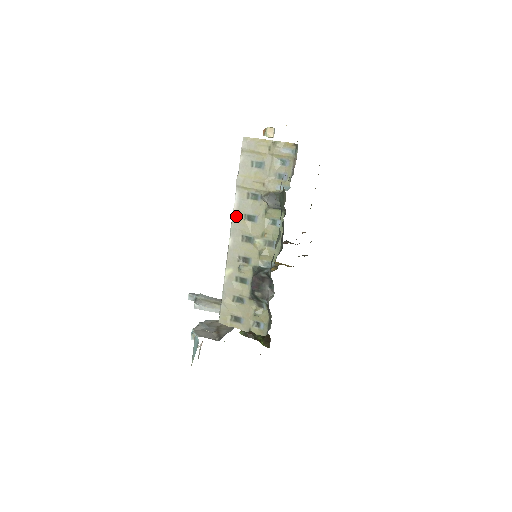
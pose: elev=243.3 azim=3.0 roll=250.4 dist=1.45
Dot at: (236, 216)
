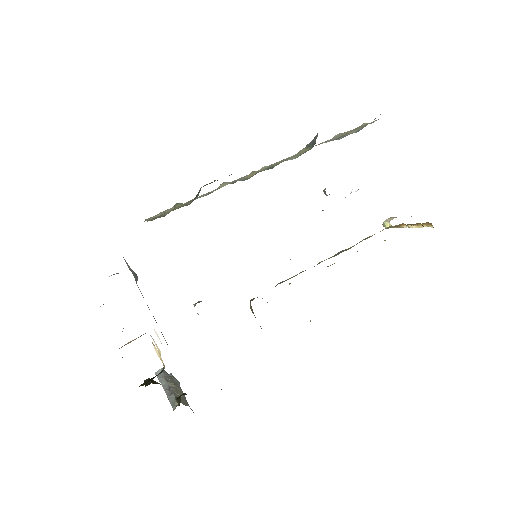
Dot at: occluded
